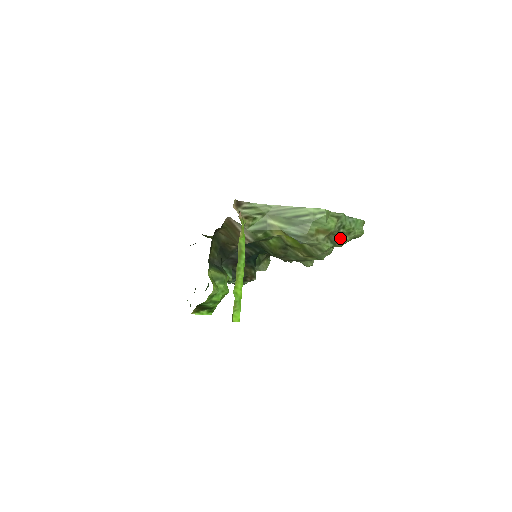
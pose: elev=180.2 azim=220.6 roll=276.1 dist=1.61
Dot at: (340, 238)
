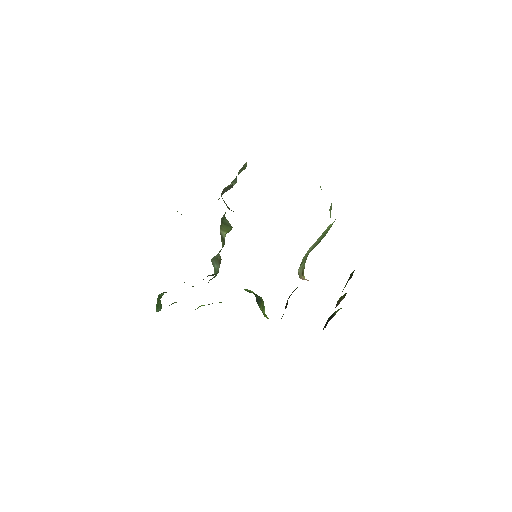
Dot at: occluded
